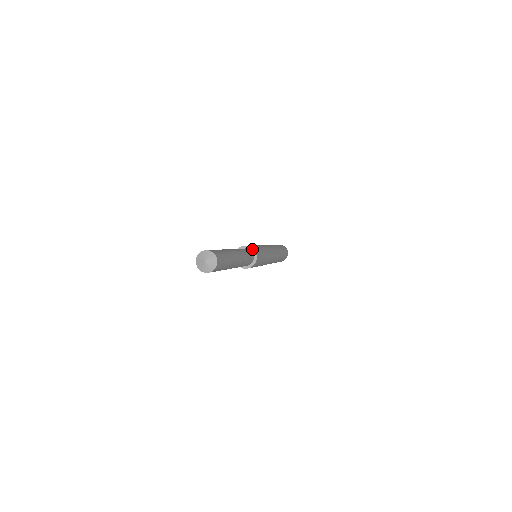
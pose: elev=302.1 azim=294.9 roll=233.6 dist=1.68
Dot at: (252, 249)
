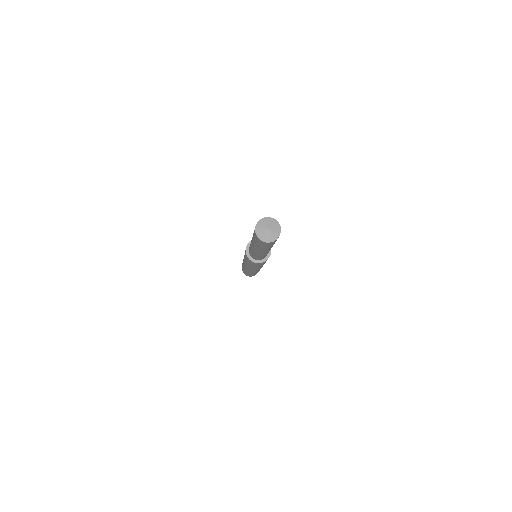
Dot at: occluded
